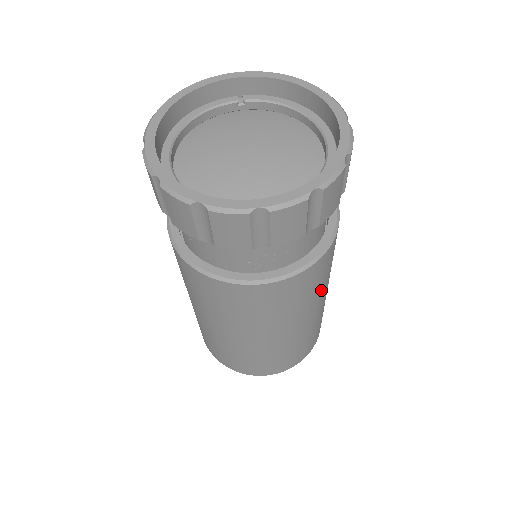
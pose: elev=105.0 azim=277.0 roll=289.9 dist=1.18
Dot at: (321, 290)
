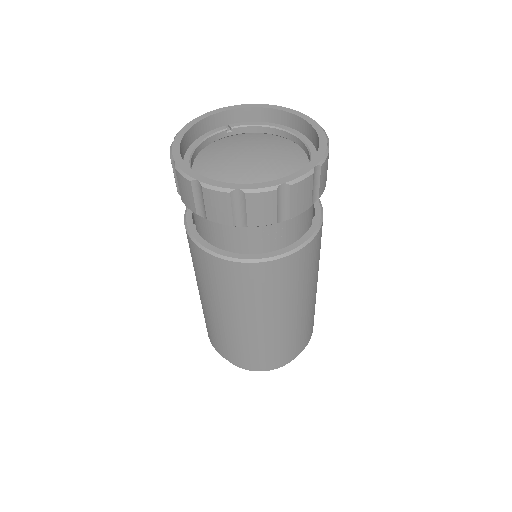
Dot at: (317, 267)
